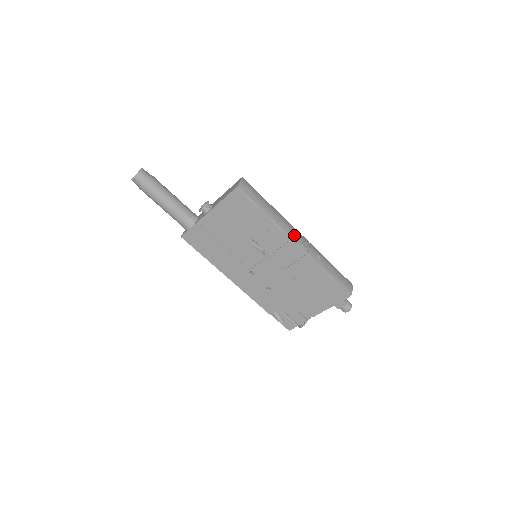
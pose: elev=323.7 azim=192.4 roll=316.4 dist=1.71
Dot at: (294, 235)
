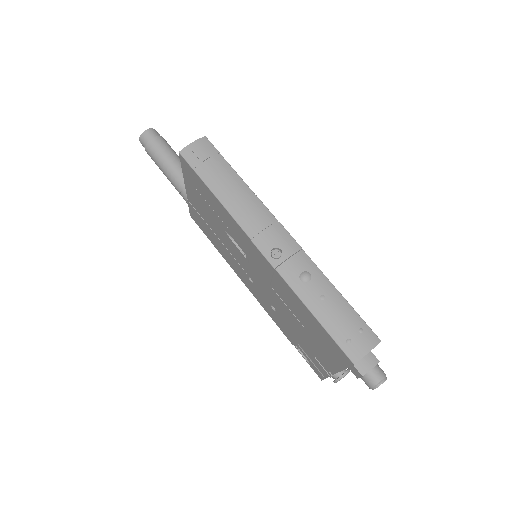
Dot at: (261, 233)
